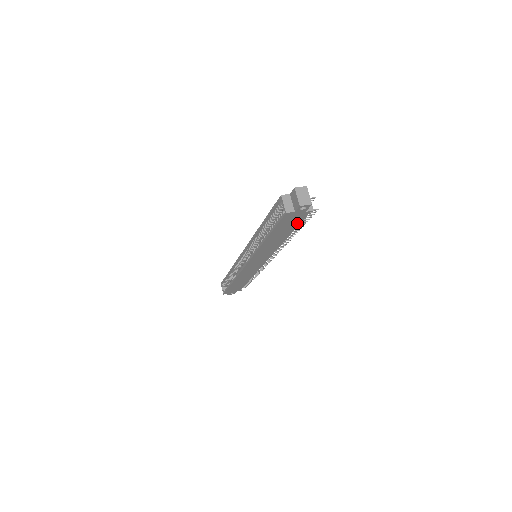
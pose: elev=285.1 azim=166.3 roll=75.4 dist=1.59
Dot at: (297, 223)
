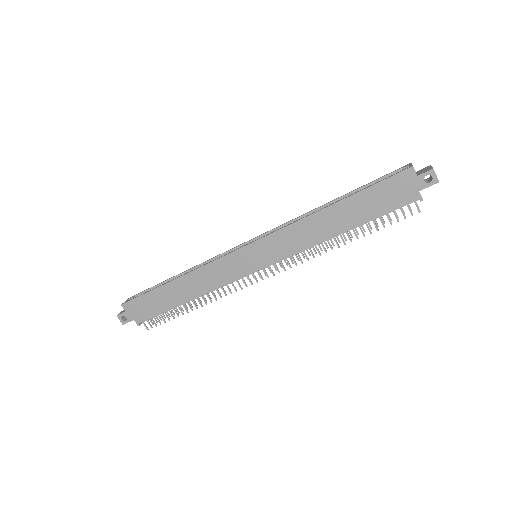
Dot at: (386, 209)
